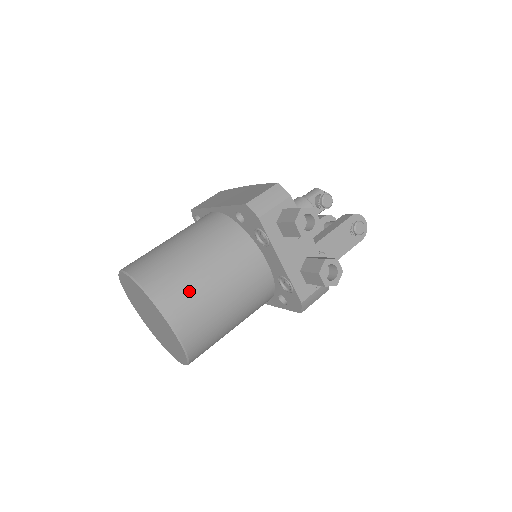
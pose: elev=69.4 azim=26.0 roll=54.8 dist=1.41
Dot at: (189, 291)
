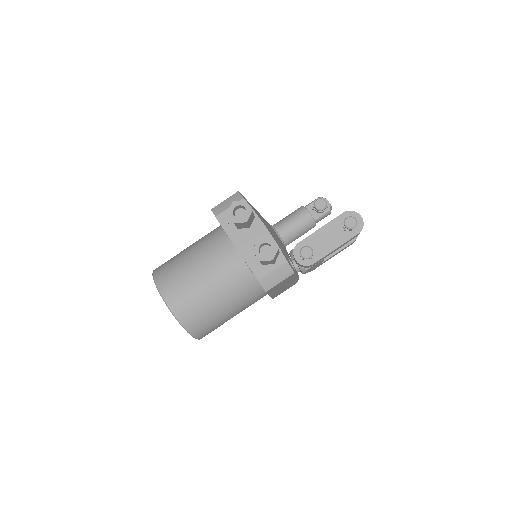
Dot at: (178, 276)
